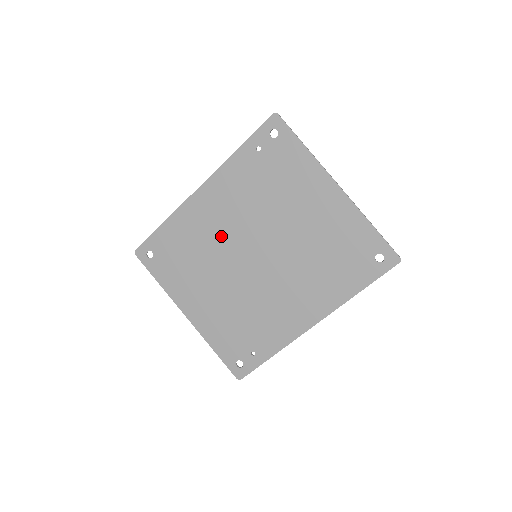
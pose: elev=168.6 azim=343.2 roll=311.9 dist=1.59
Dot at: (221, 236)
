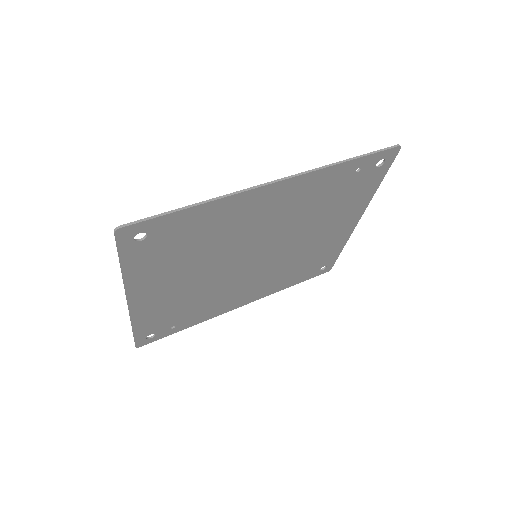
Dot at: (247, 235)
